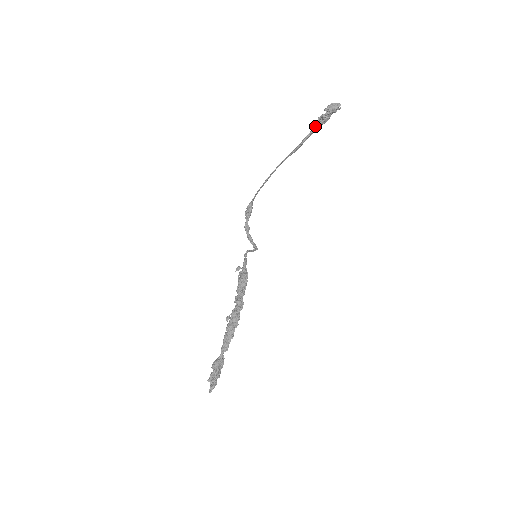
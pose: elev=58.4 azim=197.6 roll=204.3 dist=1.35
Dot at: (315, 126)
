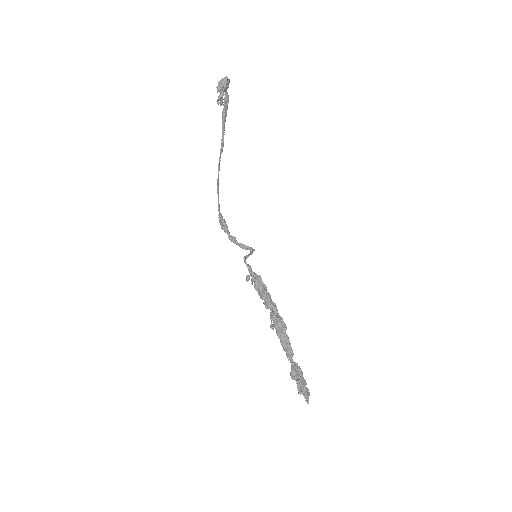
Dot at: (222, 112)
